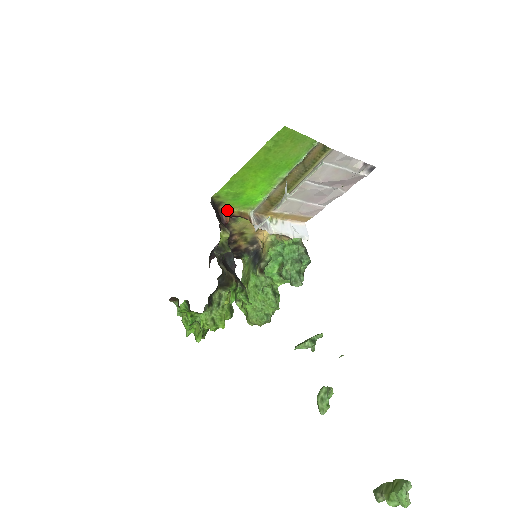
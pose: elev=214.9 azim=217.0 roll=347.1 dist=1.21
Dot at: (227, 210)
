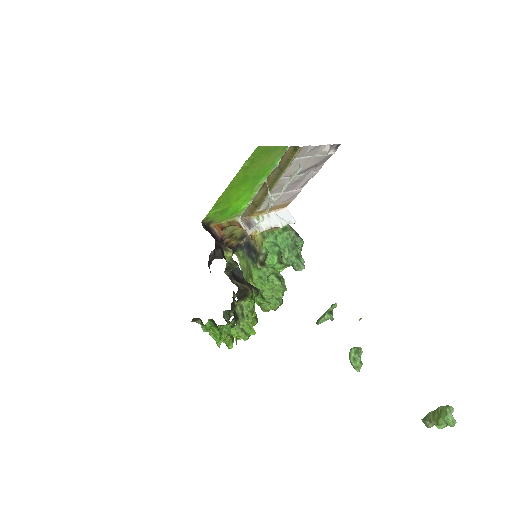
Dot at: (217, 225)
